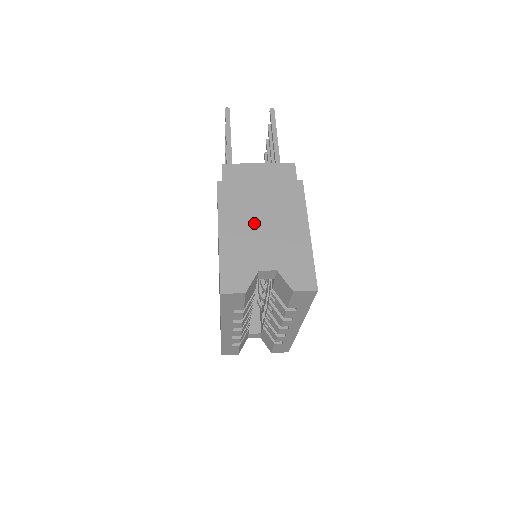
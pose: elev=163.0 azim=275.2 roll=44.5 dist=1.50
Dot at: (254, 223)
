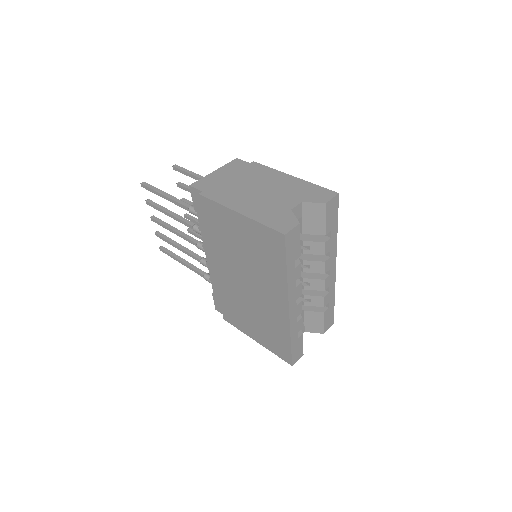
Dot at: (254, 194)
